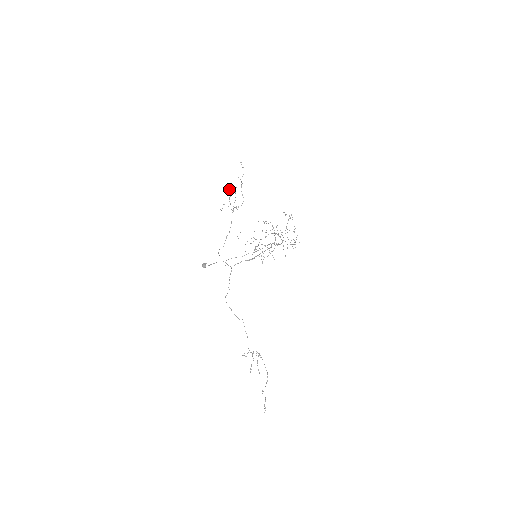
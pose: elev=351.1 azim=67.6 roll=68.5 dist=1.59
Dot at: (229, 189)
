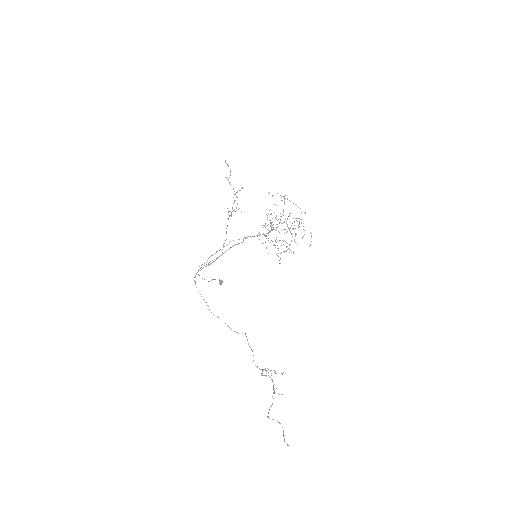
Dot at: occluded
